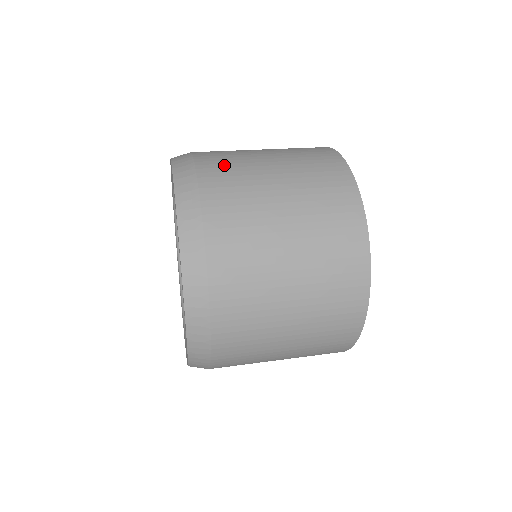
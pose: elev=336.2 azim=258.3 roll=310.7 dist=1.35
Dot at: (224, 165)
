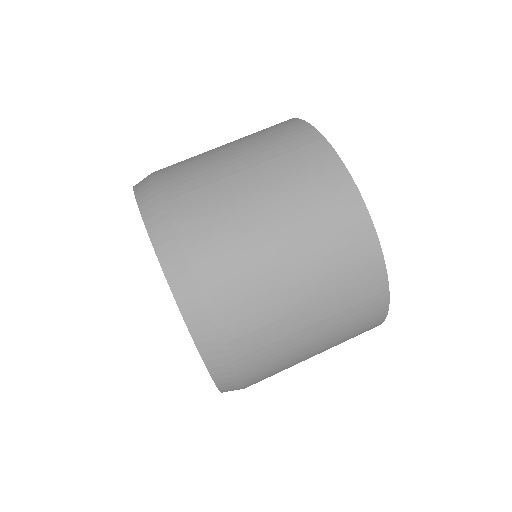
Dot at: (239, 289)
